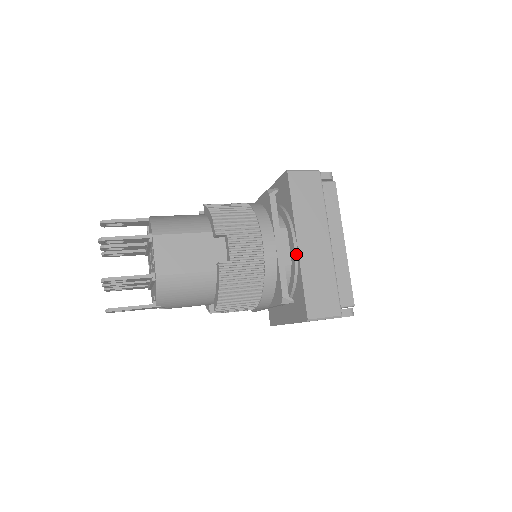
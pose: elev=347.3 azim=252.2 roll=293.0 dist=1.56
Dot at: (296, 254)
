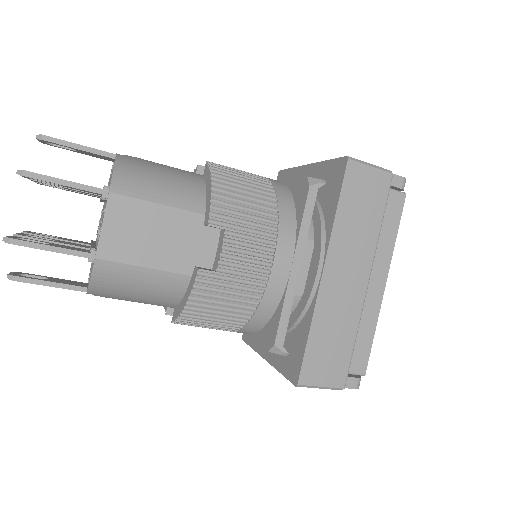
Dot at: (315, 287)
